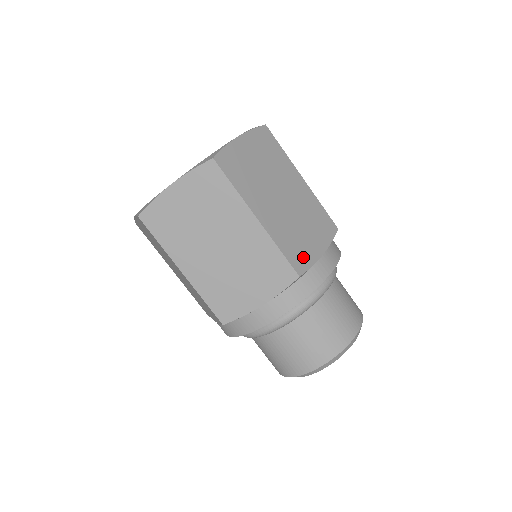
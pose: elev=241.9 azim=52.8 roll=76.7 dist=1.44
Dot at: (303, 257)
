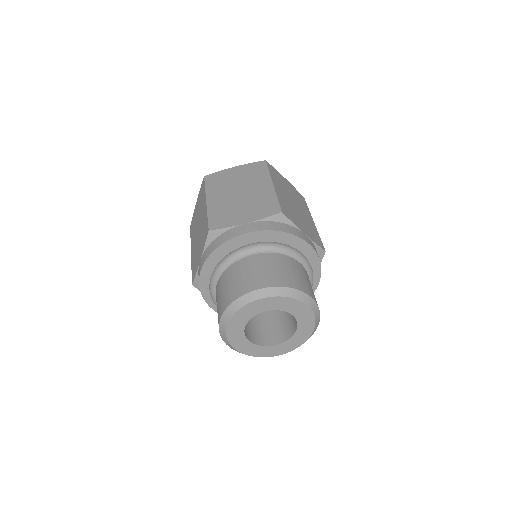
Dot at: (291, 217)
